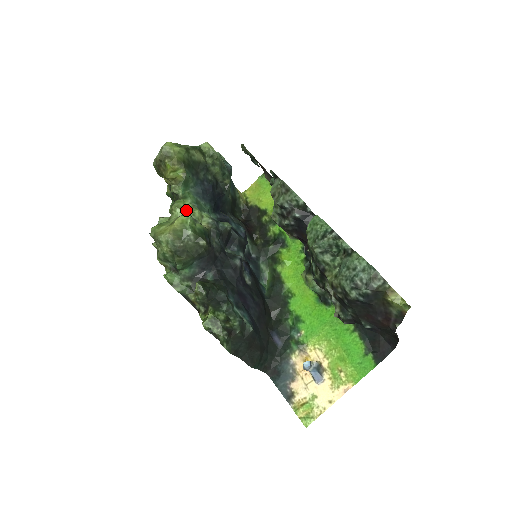
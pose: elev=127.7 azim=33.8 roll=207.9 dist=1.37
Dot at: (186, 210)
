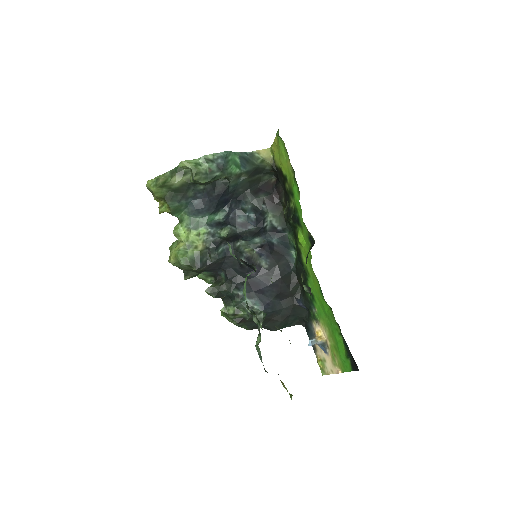
Dot at: (182, 236)
